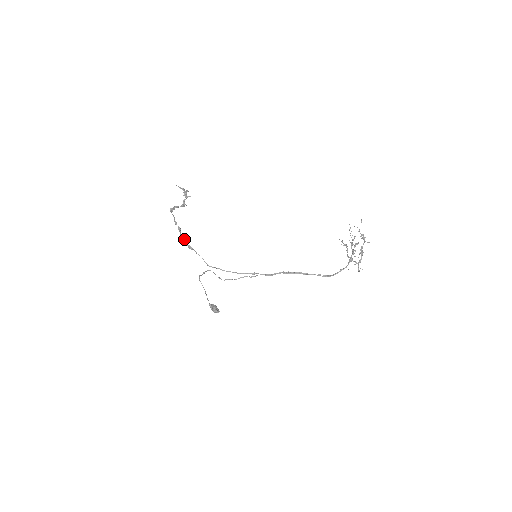
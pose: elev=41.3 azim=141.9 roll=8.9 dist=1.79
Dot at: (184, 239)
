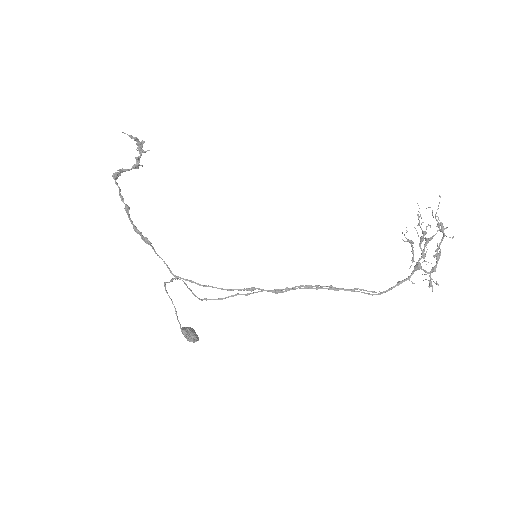
Dot at: (135, 228)
